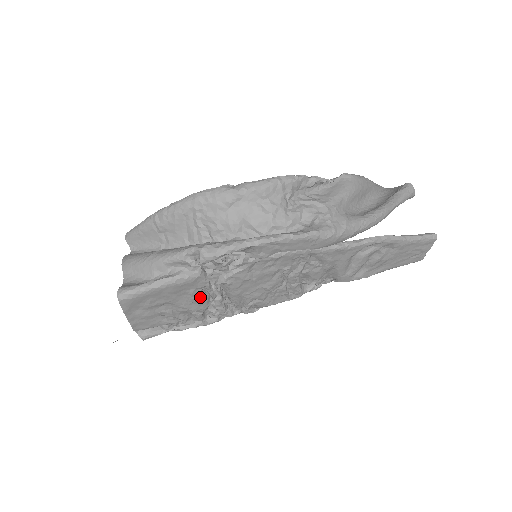
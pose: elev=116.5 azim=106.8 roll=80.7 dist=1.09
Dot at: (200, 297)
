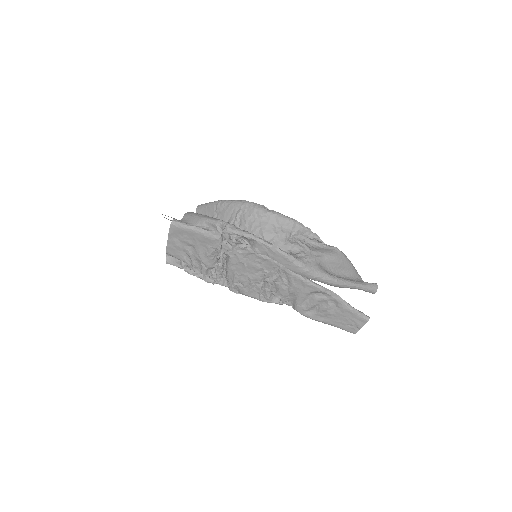
Dot at: (211, 255)
